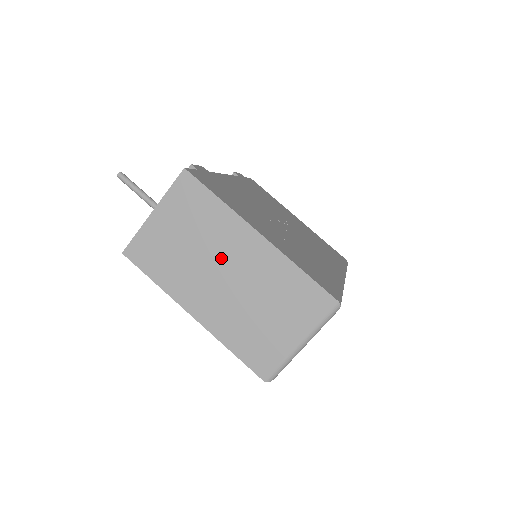
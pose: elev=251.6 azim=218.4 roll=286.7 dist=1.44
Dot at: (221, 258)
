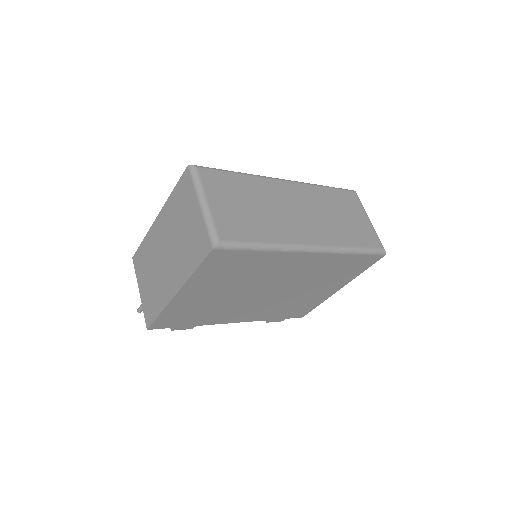
Dot at: (160, 252)
